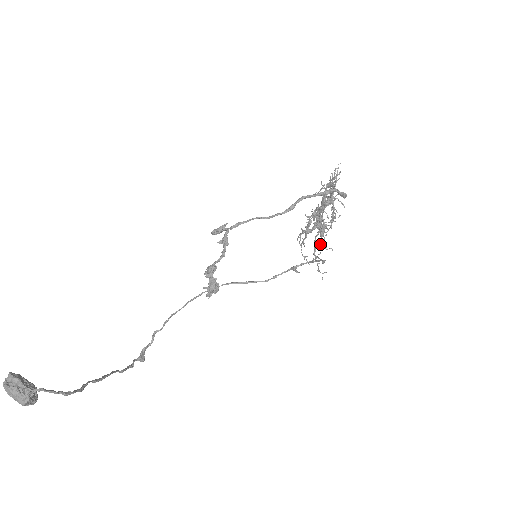
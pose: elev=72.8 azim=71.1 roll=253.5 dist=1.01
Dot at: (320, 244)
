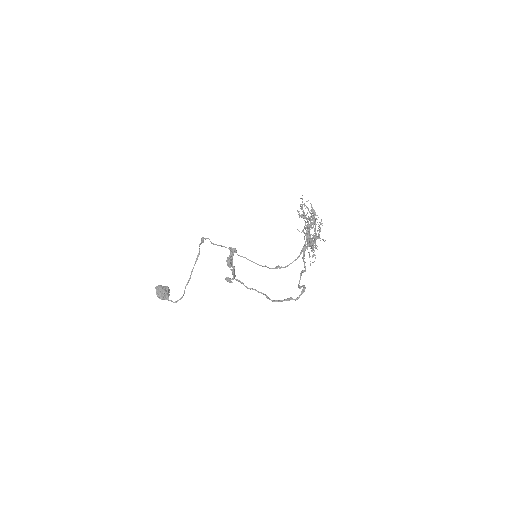
Dot at: occluded
